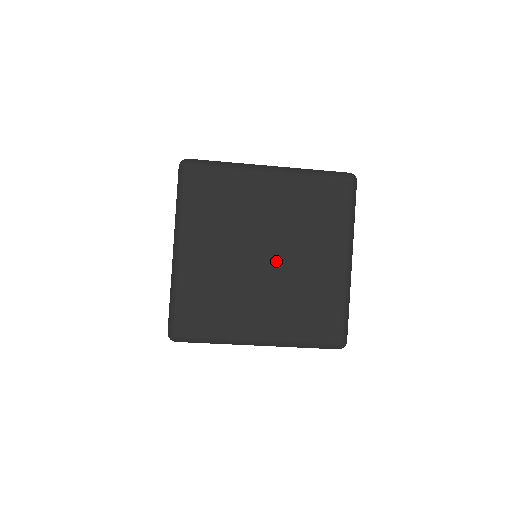
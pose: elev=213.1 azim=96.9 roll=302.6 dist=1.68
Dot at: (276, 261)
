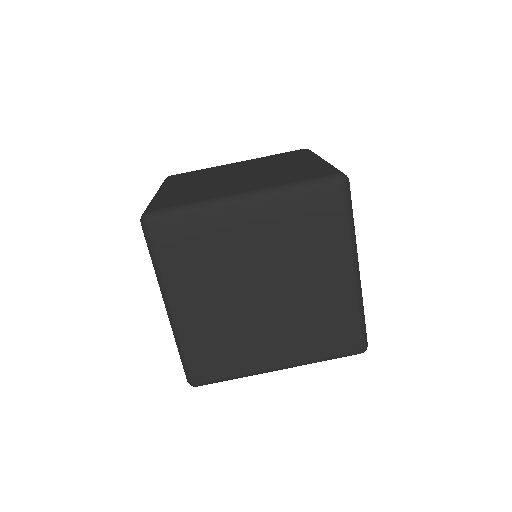
Dot at: (250, 173)
